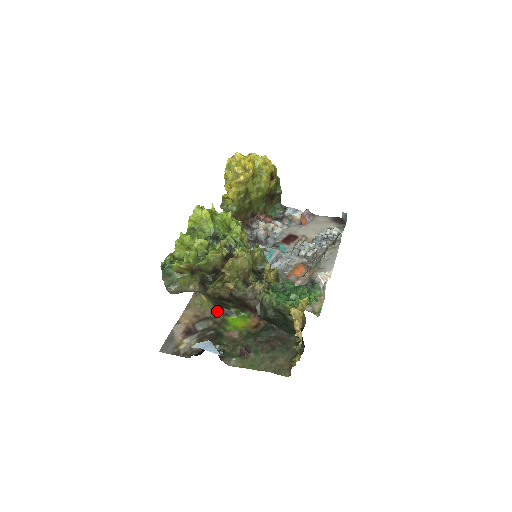
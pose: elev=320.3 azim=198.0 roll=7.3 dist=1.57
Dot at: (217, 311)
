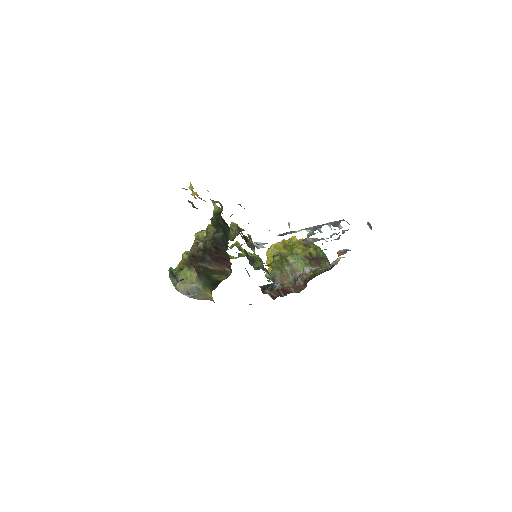
Dot at: occluded
